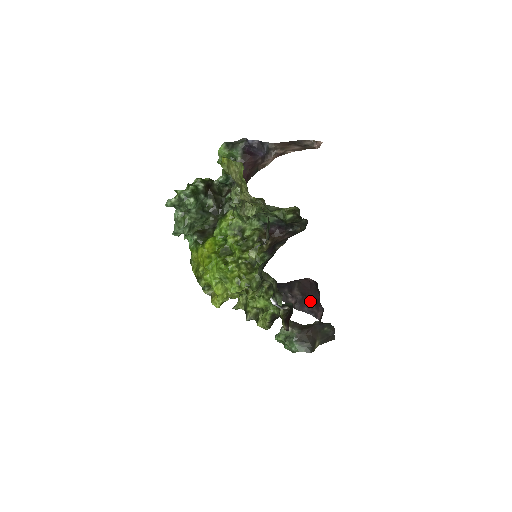
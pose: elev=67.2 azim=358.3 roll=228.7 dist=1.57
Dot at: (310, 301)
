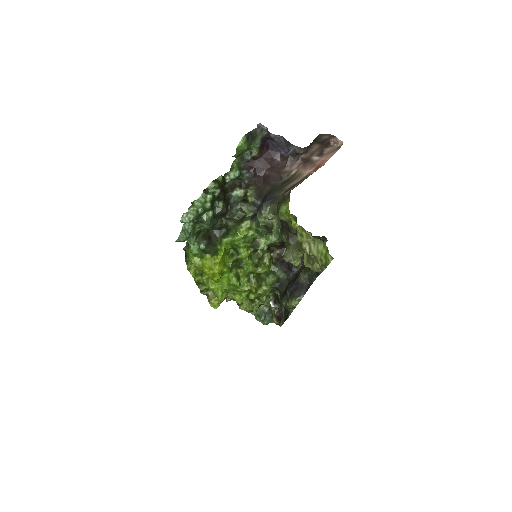
Dot at: occluded
